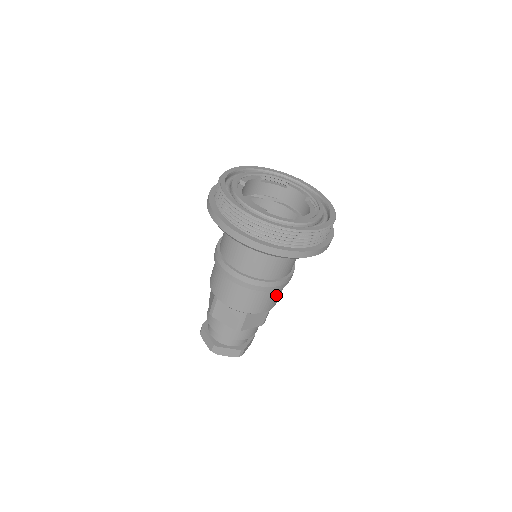
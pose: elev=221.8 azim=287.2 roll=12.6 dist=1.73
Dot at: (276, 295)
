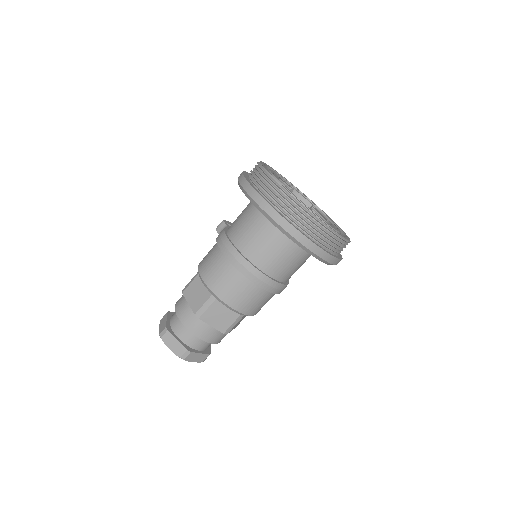
Dot at: occluded
